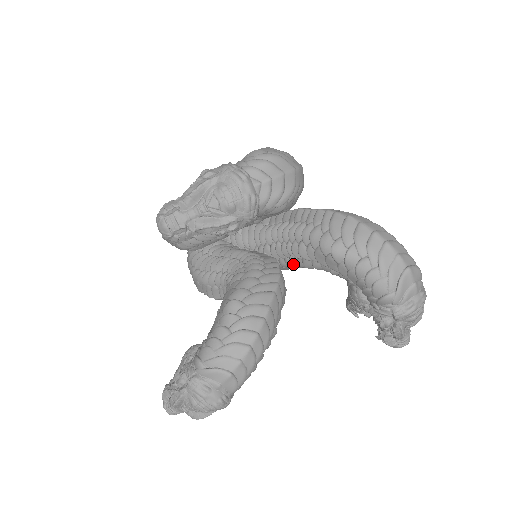
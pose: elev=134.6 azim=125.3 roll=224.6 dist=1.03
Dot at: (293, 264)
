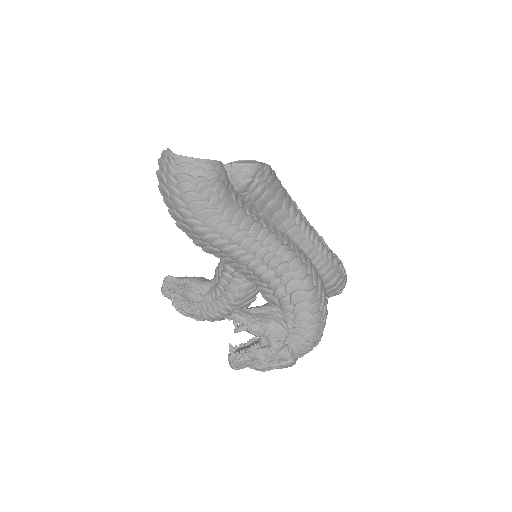
Dot at: occluded
